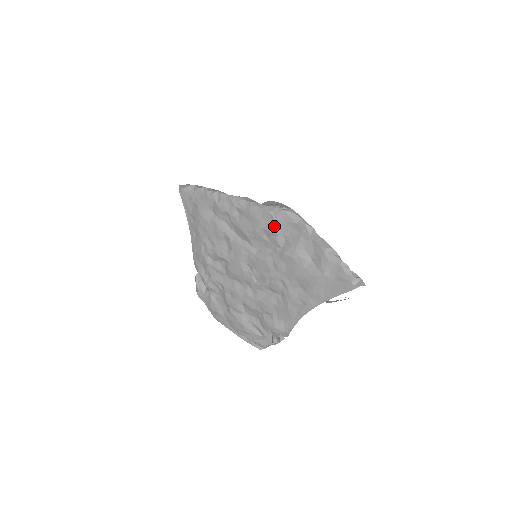
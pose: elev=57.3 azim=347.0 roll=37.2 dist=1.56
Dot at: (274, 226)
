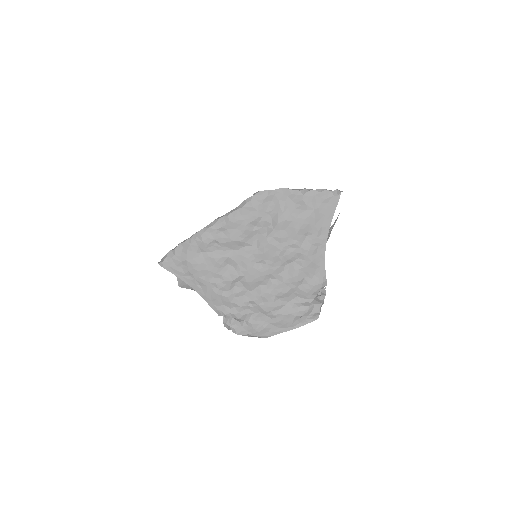
Dot at: (255, 213)
